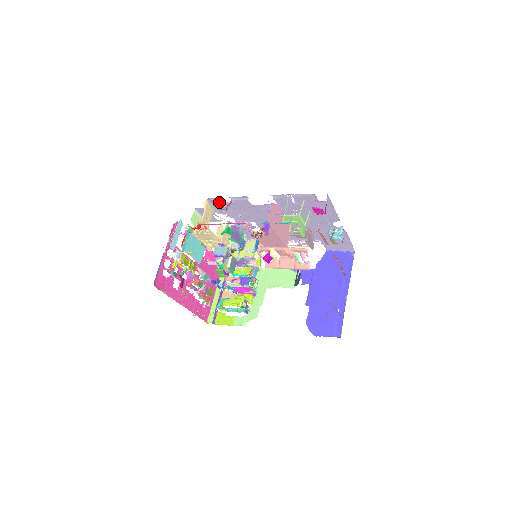
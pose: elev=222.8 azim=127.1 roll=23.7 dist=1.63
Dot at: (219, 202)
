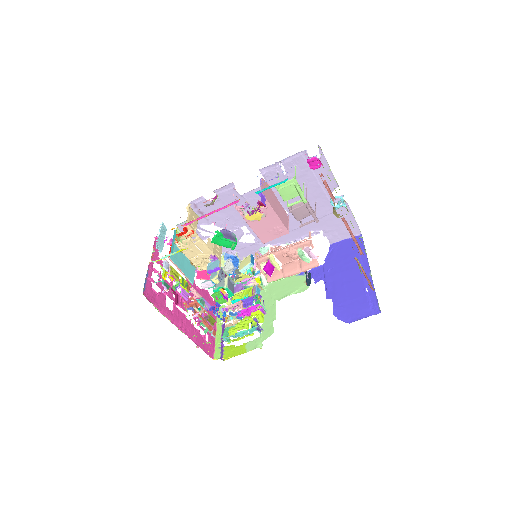
Dot at: (203, 204)
